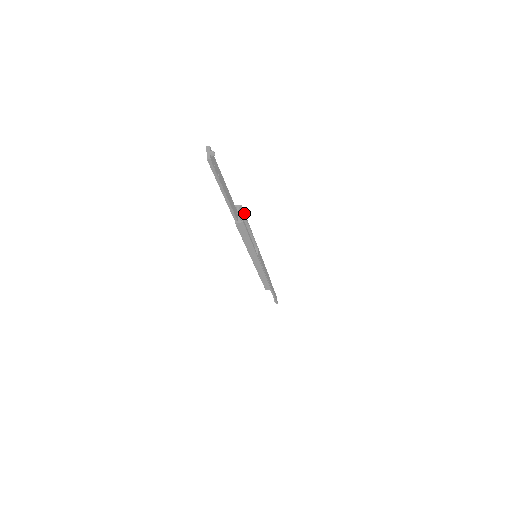
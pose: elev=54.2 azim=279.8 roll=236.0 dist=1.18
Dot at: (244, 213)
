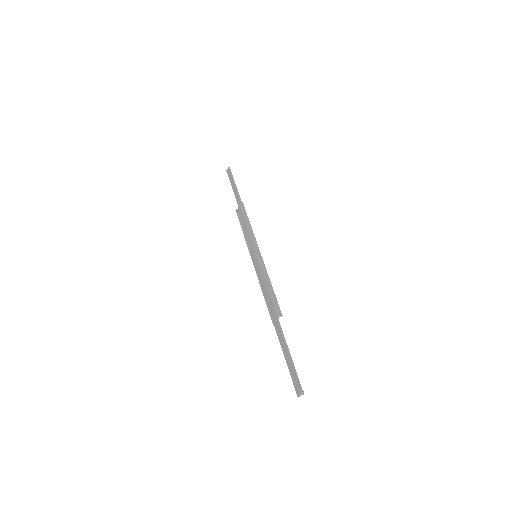
Dot at: (279, 307)
